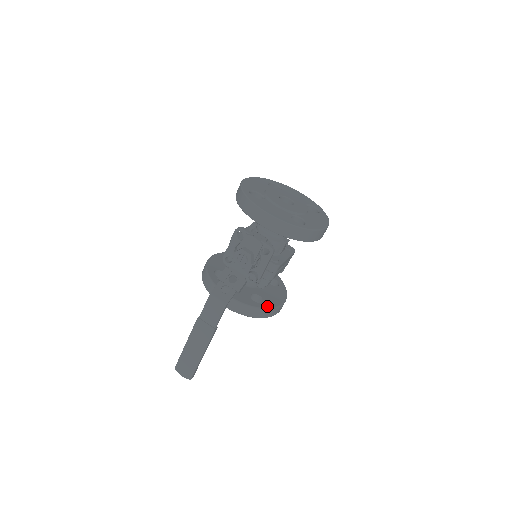
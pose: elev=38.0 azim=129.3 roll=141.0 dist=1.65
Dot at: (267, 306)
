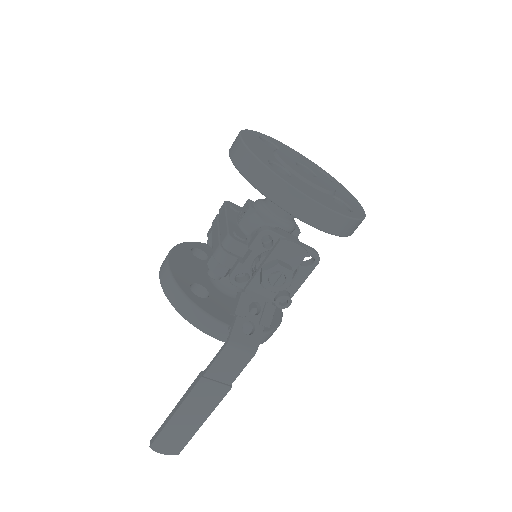
Dot at: (275, 323)
